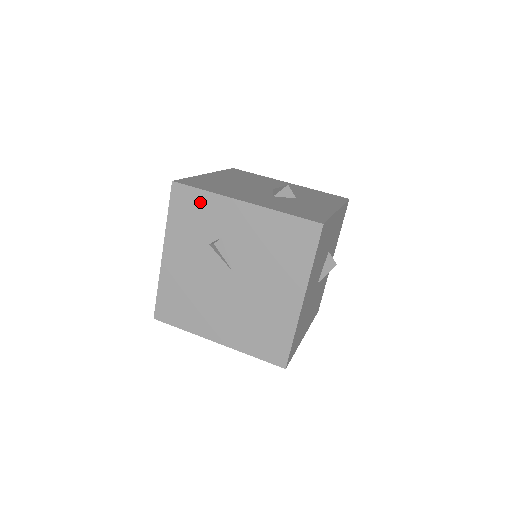
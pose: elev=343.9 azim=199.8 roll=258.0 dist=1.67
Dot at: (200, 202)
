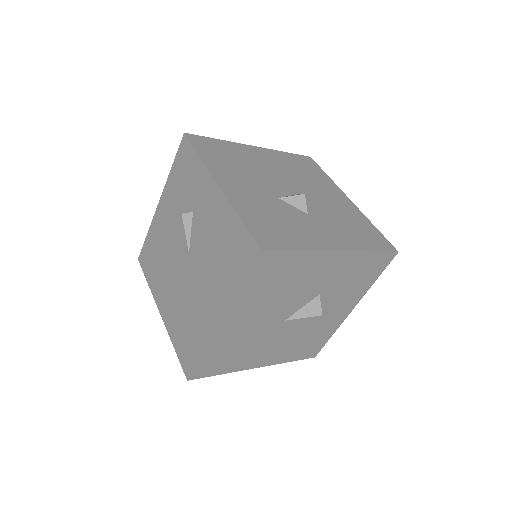
Dot at: (192, 165)
